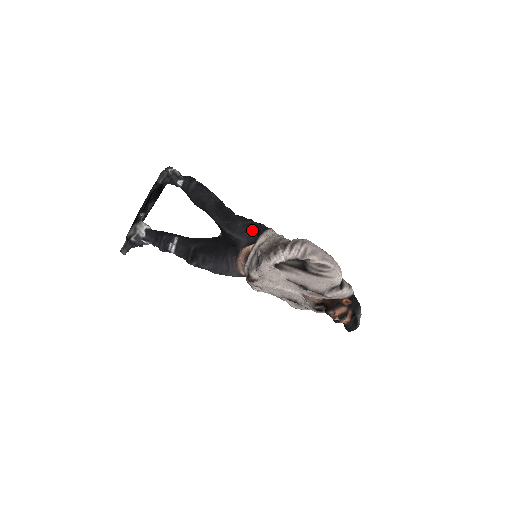
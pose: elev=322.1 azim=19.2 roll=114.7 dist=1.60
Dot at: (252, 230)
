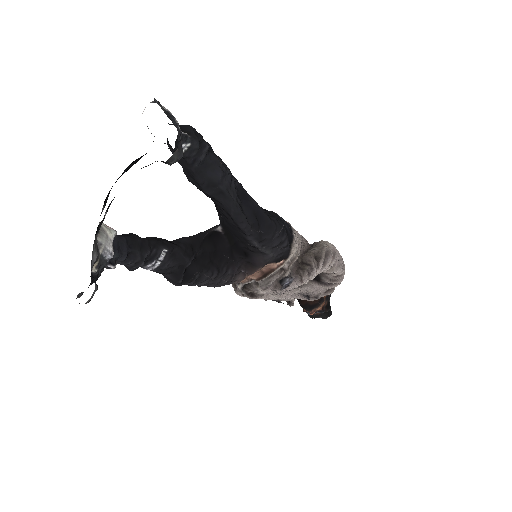
Dot at: (288, 242)
